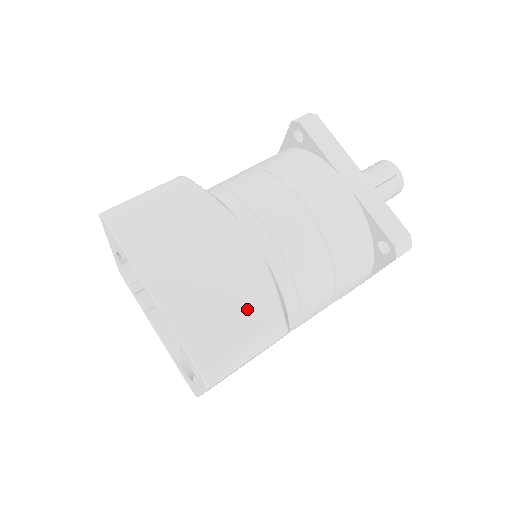
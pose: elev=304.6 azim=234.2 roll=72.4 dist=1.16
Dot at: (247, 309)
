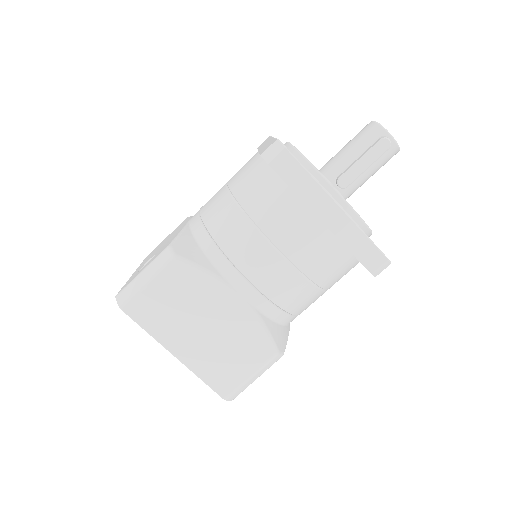
Dot at: (248, 352)
